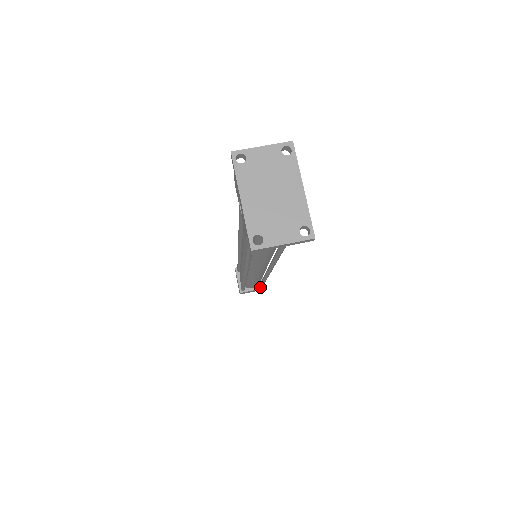
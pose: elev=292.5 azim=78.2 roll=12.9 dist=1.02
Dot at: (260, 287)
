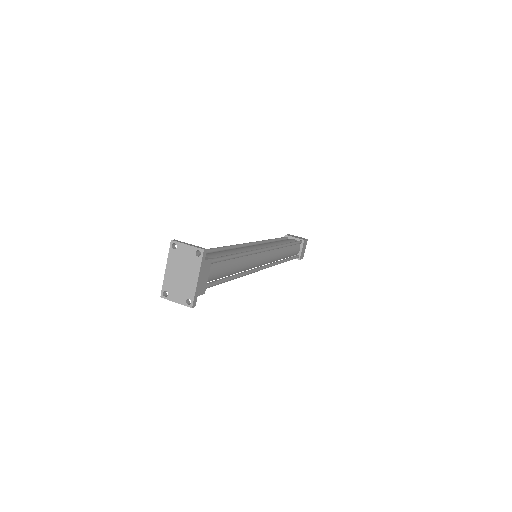
Dot at: occluded
